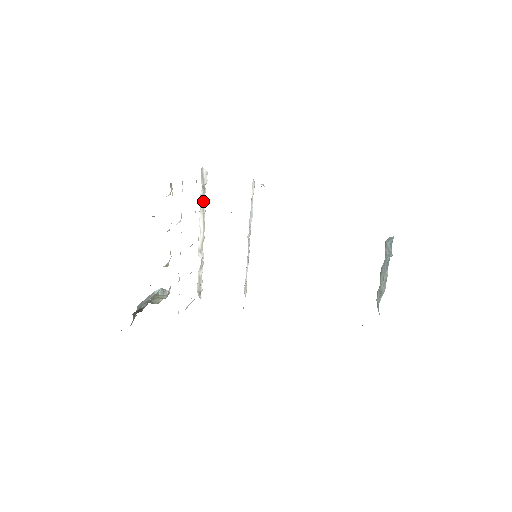
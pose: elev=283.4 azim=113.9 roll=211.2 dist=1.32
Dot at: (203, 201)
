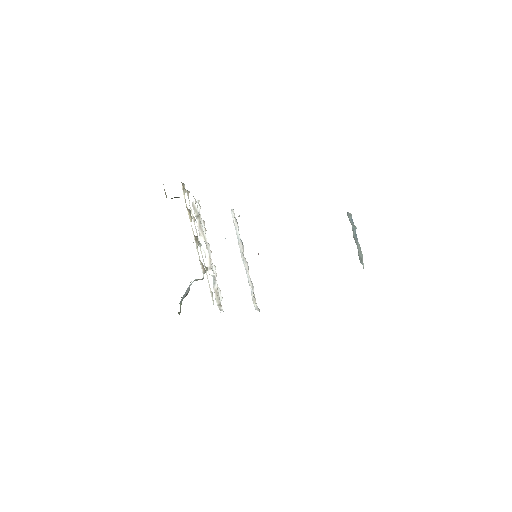
Dot at: (201, 226)
